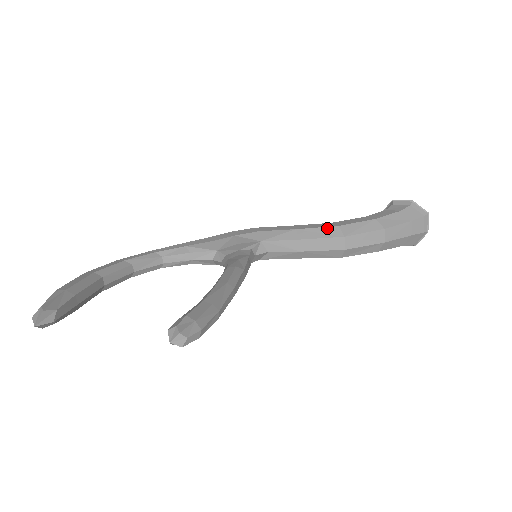
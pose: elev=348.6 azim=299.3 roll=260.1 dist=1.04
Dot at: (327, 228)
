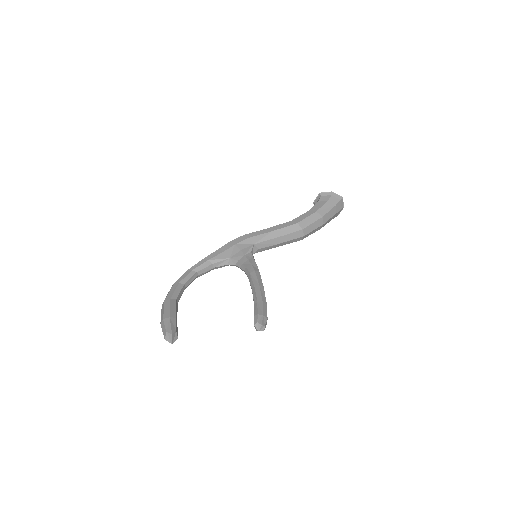
Dot at: (291, 226)
